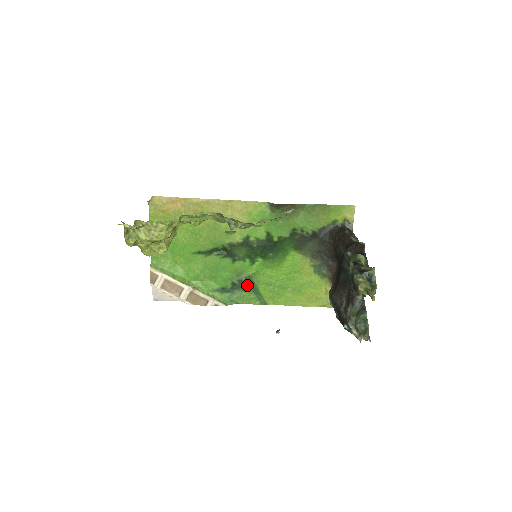
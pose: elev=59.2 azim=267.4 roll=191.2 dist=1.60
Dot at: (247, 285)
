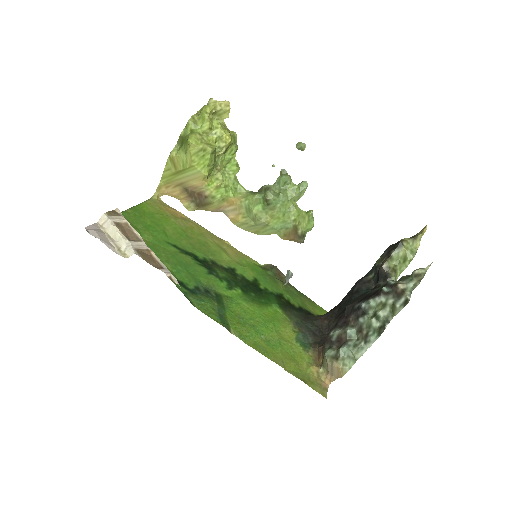
Dot at: (214, 299)
